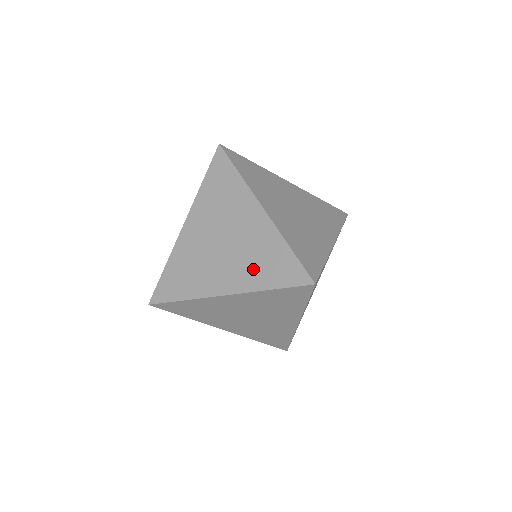
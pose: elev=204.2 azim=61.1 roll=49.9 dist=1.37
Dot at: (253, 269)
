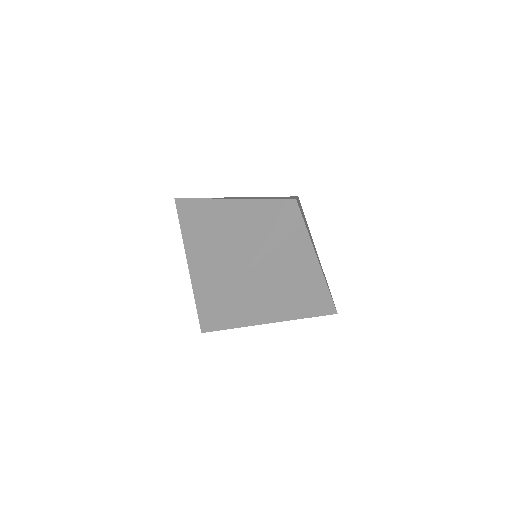
Dot at: (301, 305)
